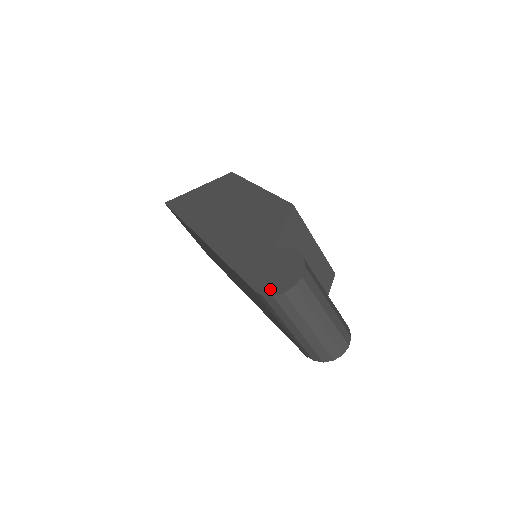
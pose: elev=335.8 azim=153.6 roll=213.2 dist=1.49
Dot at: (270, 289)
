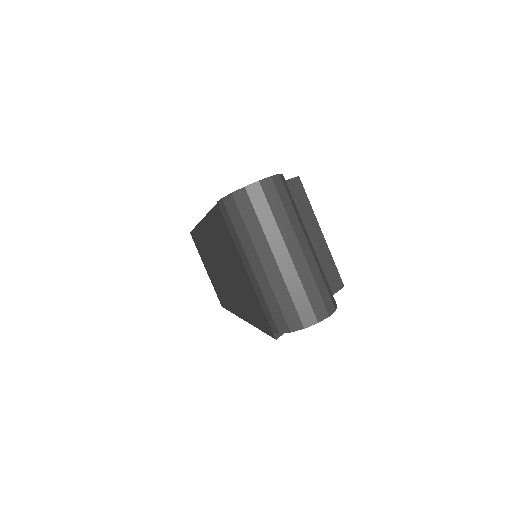
Dot at: occluded
